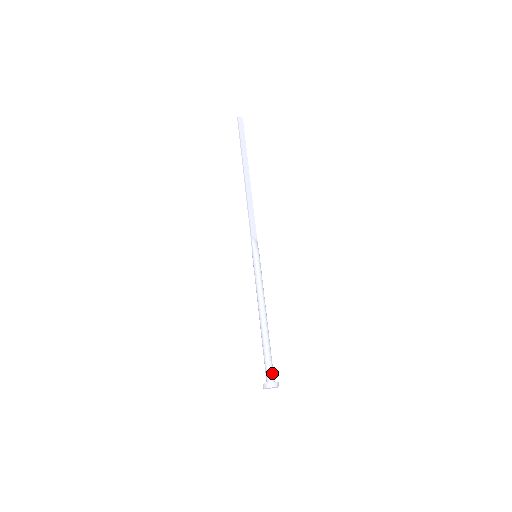
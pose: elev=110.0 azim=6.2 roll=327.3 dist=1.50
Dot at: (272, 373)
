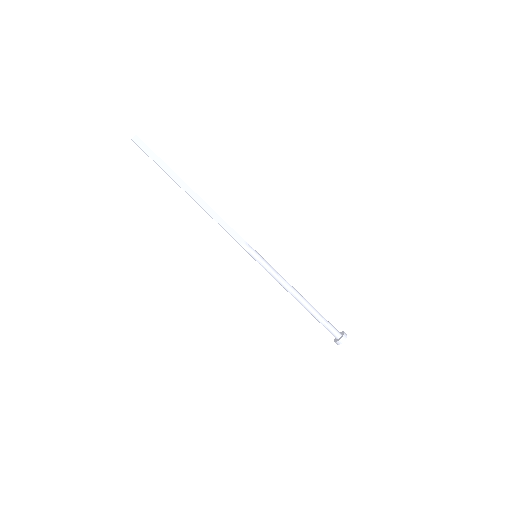
Dot at: (335, 331)
